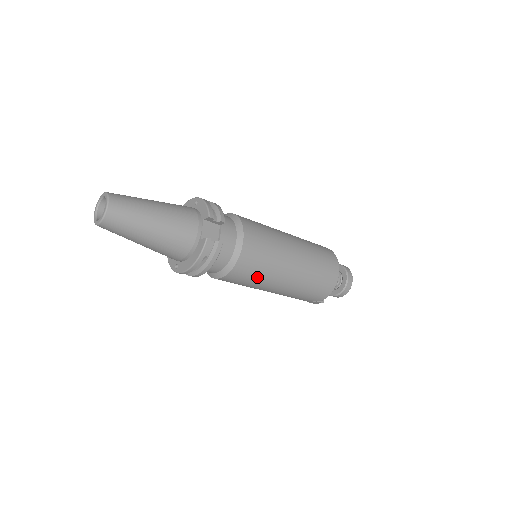
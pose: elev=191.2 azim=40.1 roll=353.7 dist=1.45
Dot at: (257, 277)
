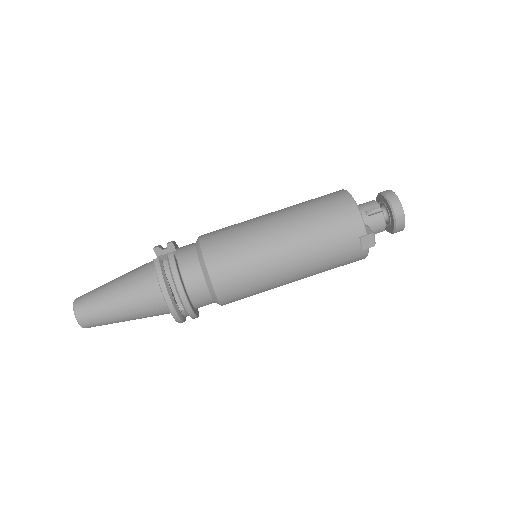
Dot at: (244, 259)
